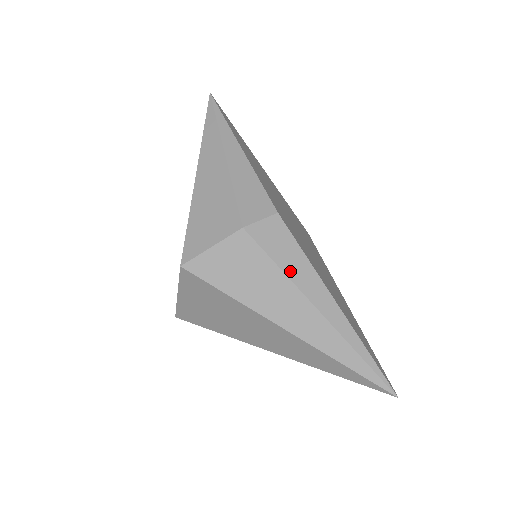
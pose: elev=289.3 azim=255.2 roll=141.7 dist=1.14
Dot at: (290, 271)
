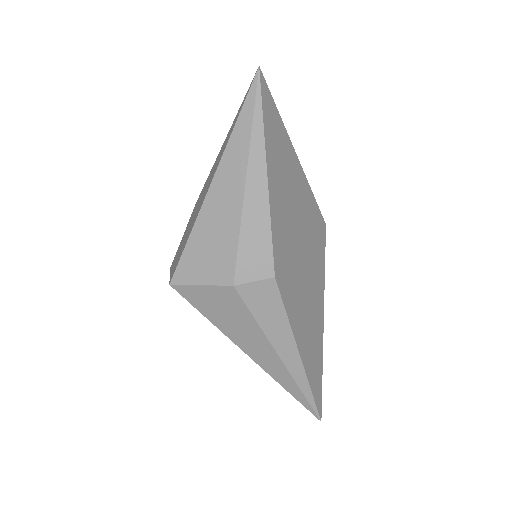
Dot at: (267, 327)
